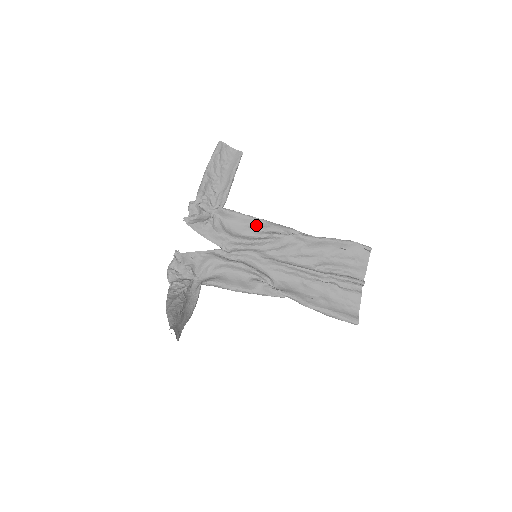
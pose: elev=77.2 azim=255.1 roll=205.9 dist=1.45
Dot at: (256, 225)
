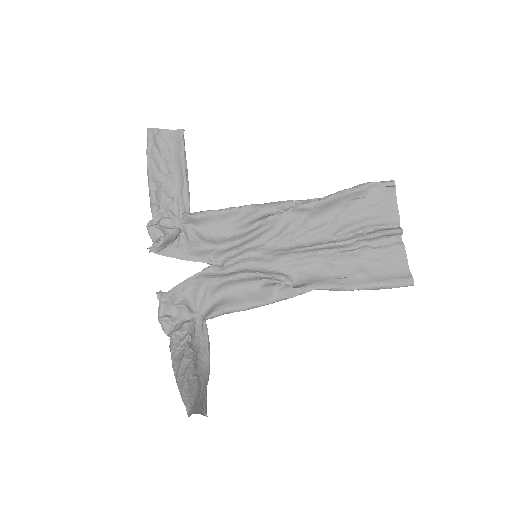
Dot at: (240, 216)
